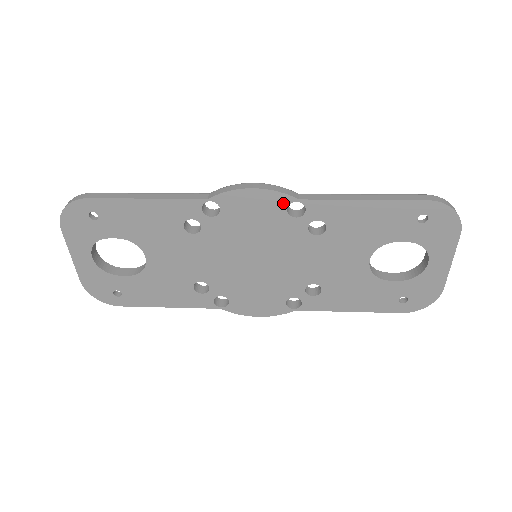
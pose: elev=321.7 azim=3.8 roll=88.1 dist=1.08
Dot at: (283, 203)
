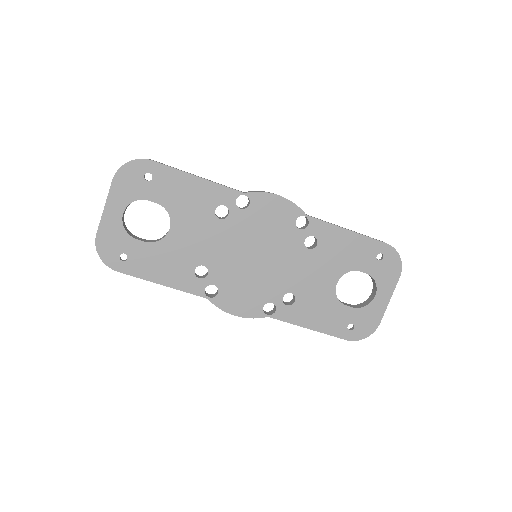
Dot at: (295, 214)
